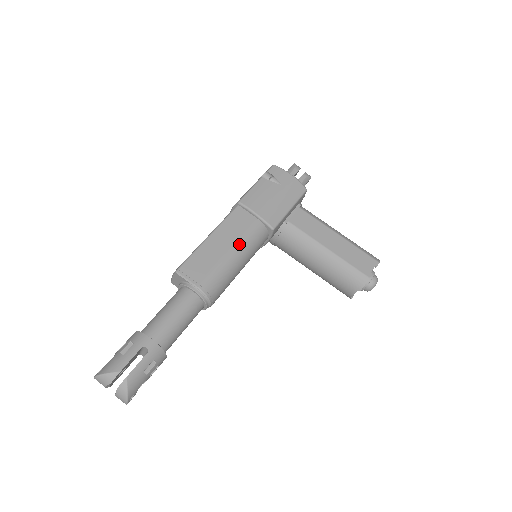
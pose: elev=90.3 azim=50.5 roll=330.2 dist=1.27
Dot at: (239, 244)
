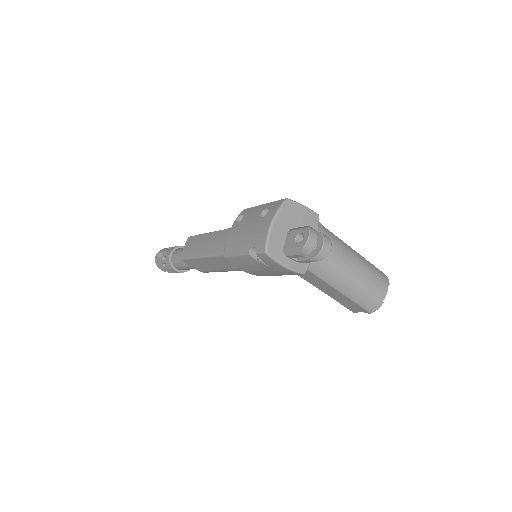
Dot at: occluded
